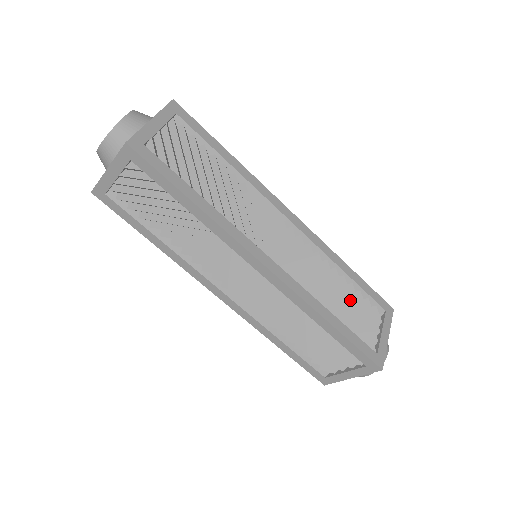
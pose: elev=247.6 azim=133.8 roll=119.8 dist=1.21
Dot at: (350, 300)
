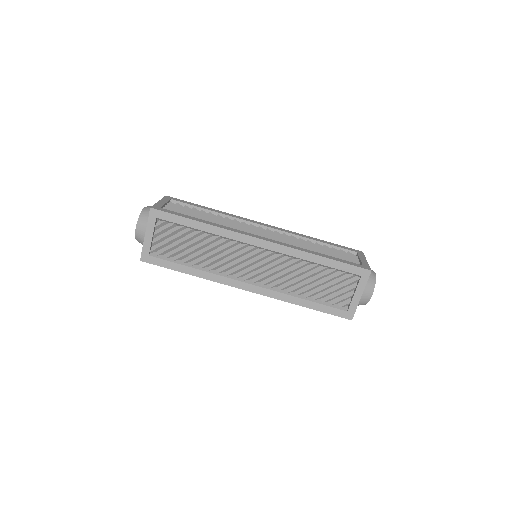
Dot at: (328, 251)
